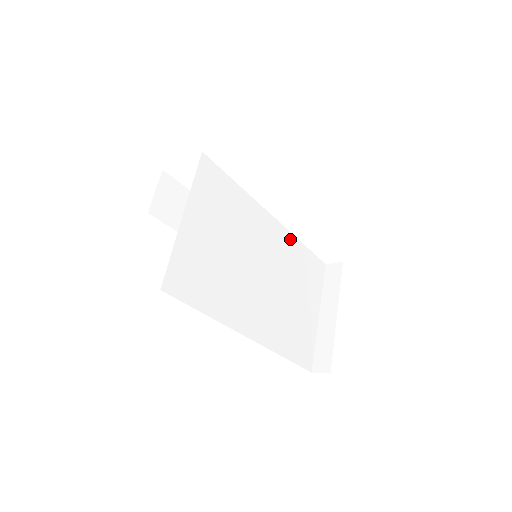
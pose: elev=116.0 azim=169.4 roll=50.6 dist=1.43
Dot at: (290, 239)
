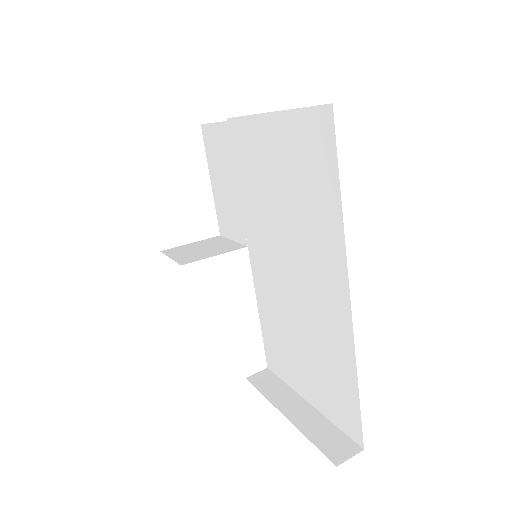
Dot at: occluded
